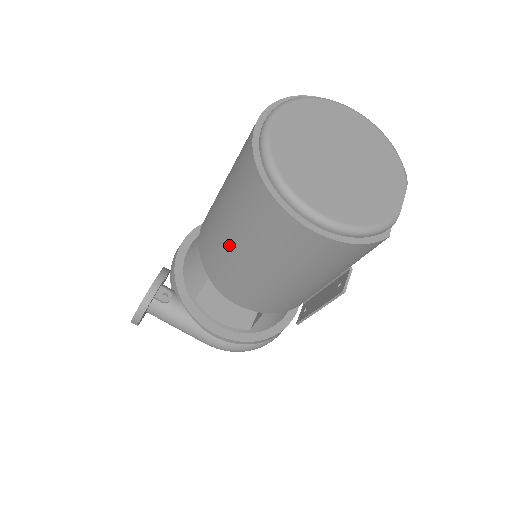
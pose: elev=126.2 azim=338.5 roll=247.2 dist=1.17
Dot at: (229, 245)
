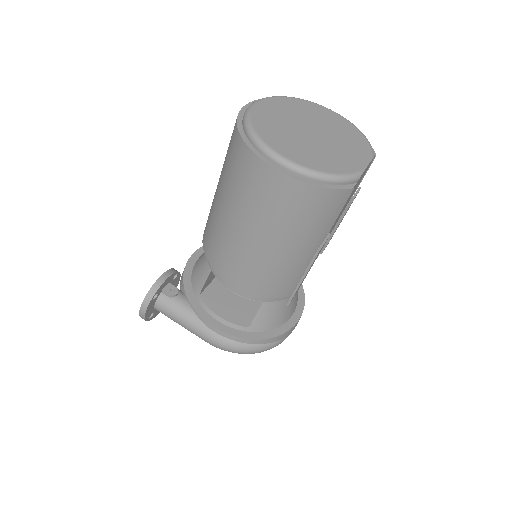
Dot at: (222, 216)
